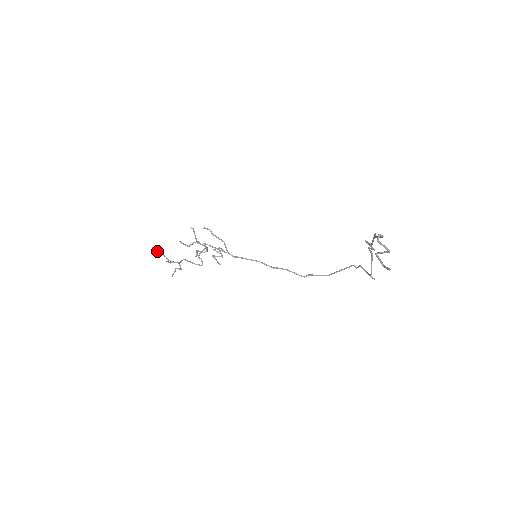
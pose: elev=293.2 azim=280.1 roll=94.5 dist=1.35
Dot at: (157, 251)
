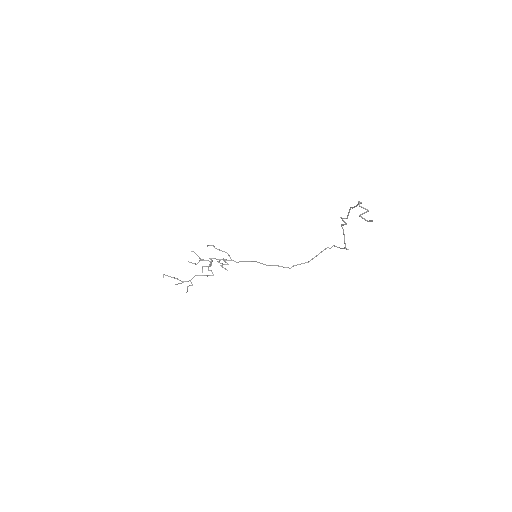
Dot at: (168, 276)
